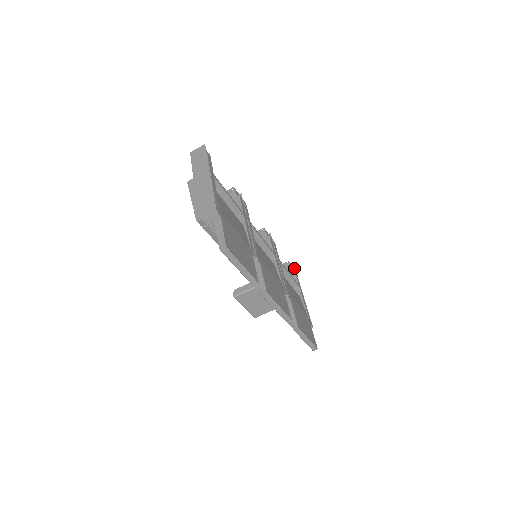
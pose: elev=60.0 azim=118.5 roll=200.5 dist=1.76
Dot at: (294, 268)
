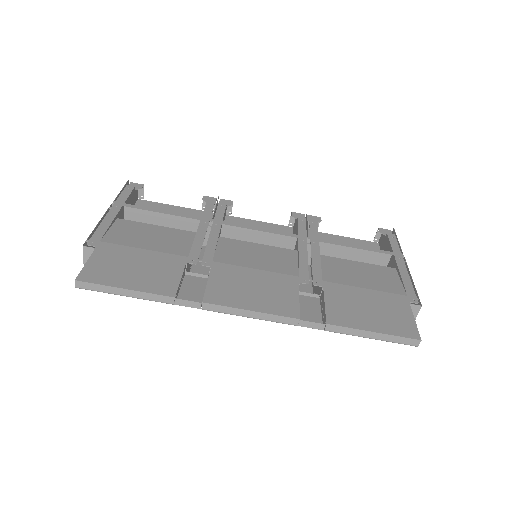
Dot at: (393, 232)
